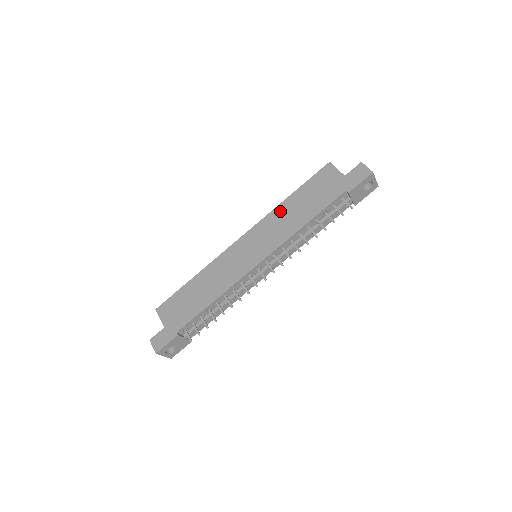
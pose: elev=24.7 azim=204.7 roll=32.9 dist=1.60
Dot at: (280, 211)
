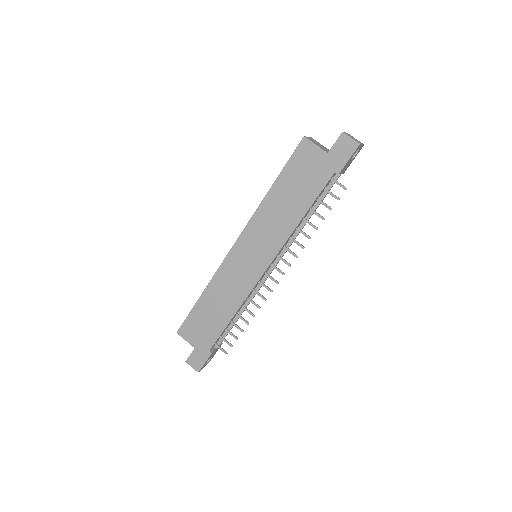
Dot at: (267, 208)
